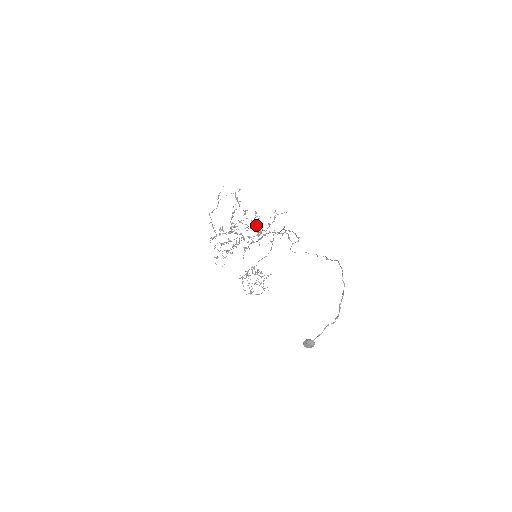
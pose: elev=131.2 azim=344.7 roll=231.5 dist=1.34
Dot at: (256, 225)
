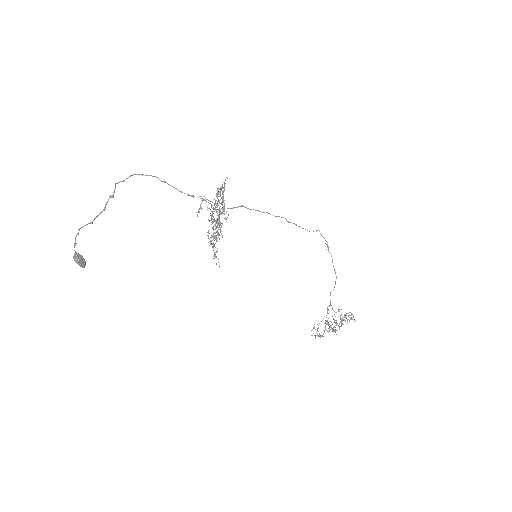
Dot at: occluded
